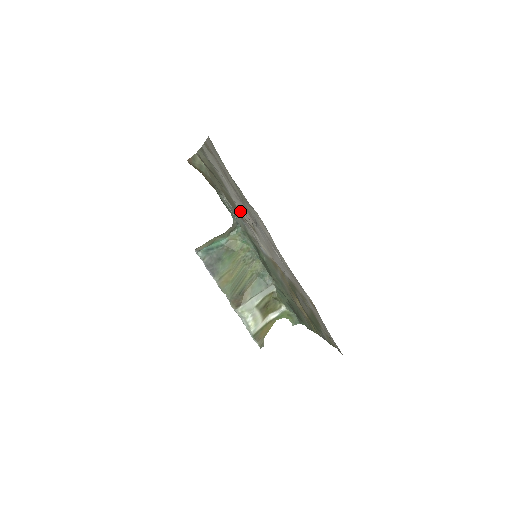
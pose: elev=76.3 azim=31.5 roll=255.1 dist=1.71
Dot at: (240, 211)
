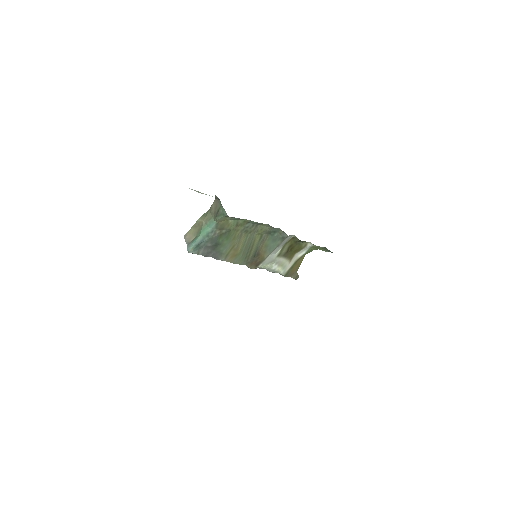
Dot at: occluded
